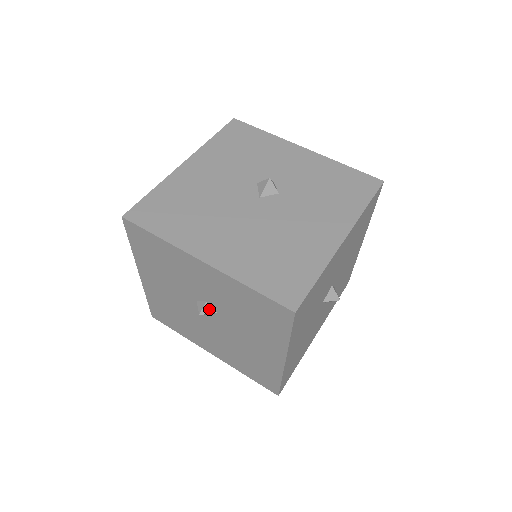
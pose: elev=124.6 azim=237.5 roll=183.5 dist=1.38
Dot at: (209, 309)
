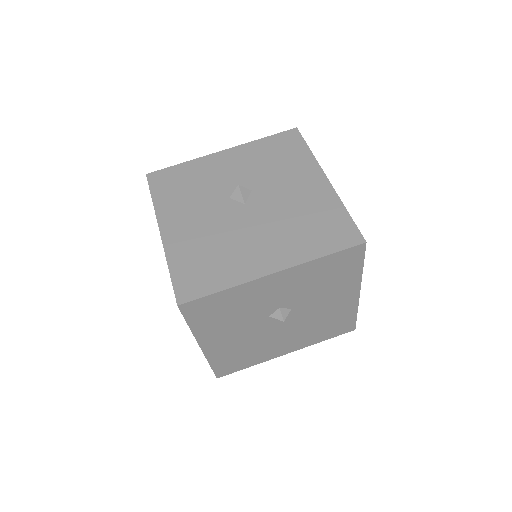
Dot at: (285, 311)
